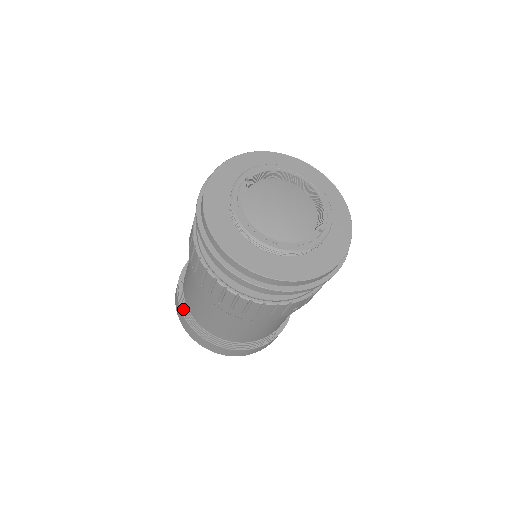
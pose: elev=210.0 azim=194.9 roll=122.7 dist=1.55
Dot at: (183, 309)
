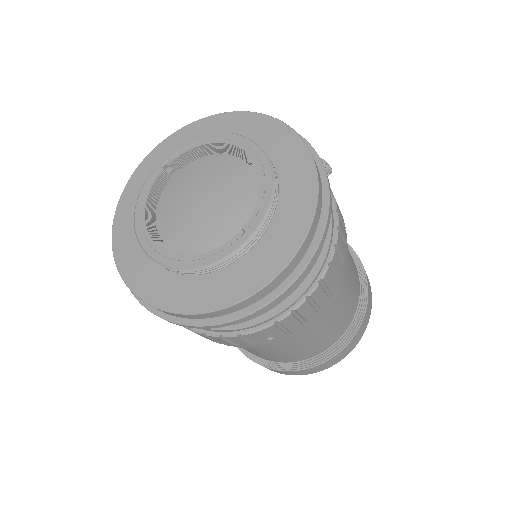
Dot at: occluded
